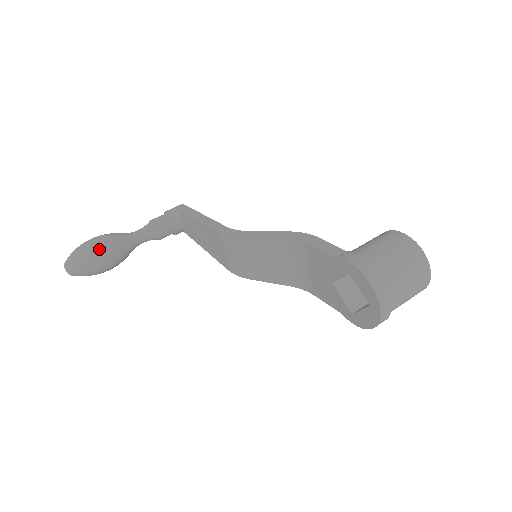
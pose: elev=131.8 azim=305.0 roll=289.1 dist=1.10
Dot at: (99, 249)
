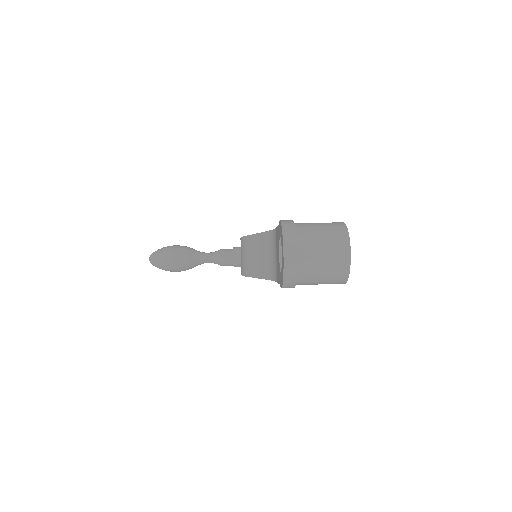
Dot at: (174, 249)
